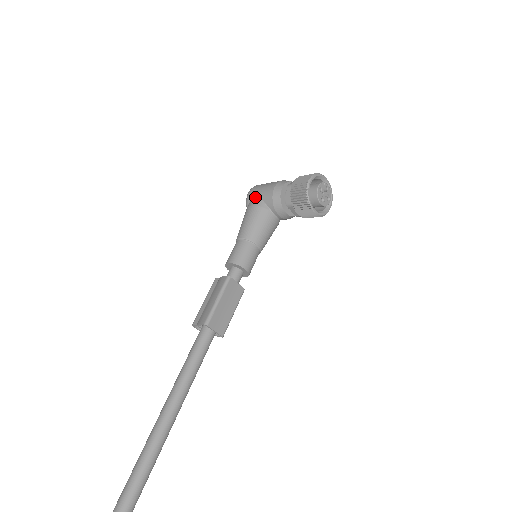
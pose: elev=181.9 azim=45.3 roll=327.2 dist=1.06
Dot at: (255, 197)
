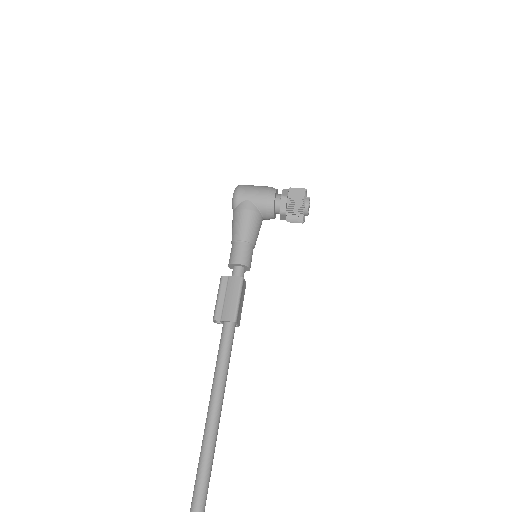
Dot at: (247, 200)
